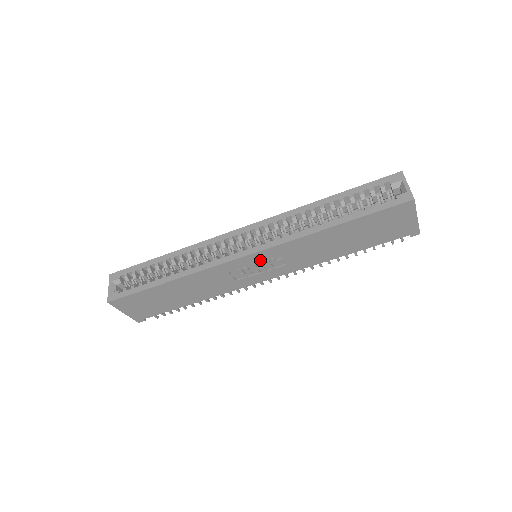
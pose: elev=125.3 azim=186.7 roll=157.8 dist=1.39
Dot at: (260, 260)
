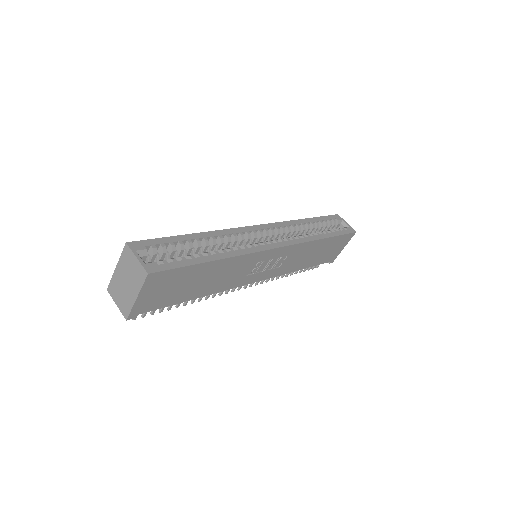
Dot at: (277, 256)
